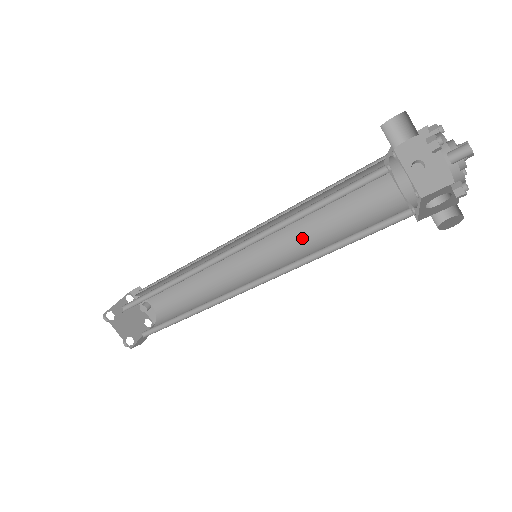
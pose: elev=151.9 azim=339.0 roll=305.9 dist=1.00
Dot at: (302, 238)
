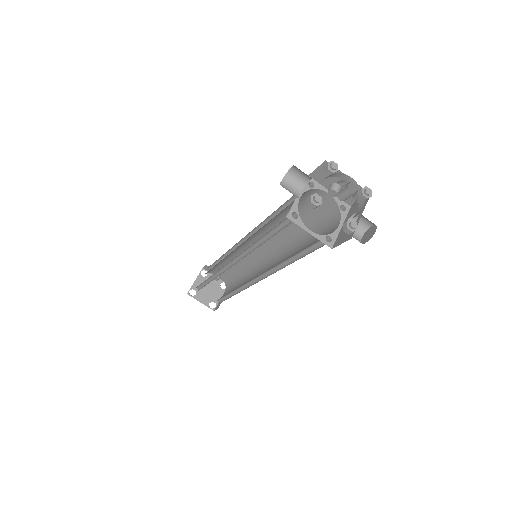
Dot at: (284, 237)
